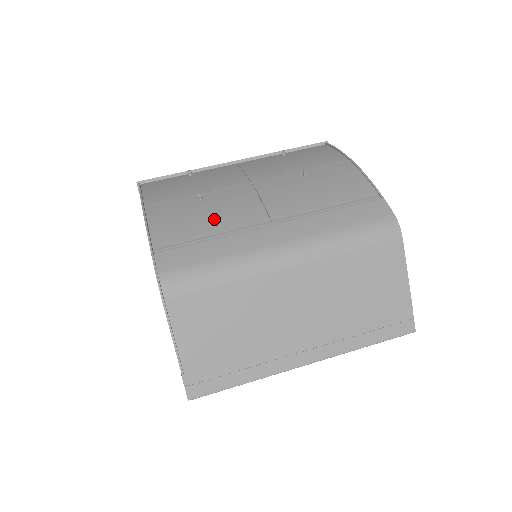
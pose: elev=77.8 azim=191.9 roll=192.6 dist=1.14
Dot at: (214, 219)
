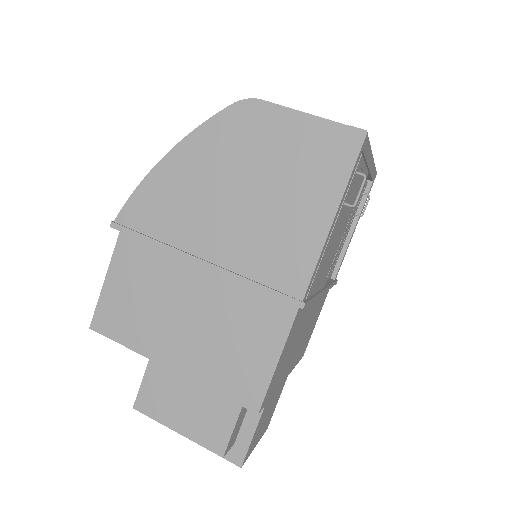
Dot at: occluded
